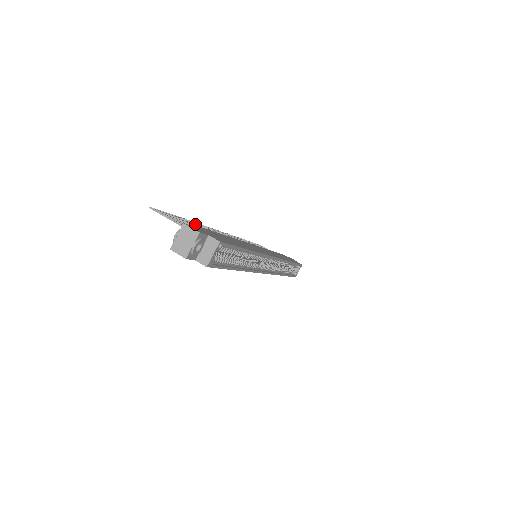
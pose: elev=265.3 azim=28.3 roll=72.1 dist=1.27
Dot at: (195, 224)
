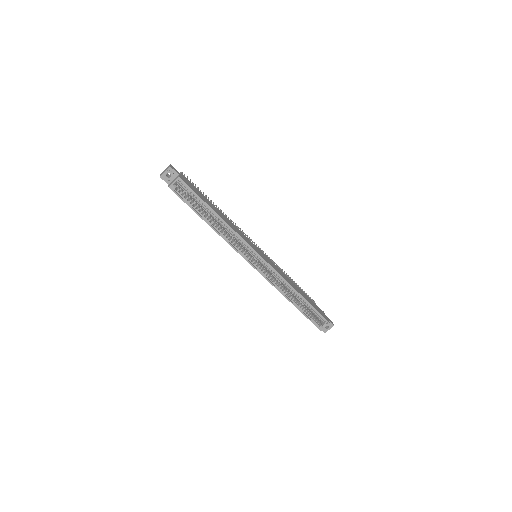
Dot at: occluded
